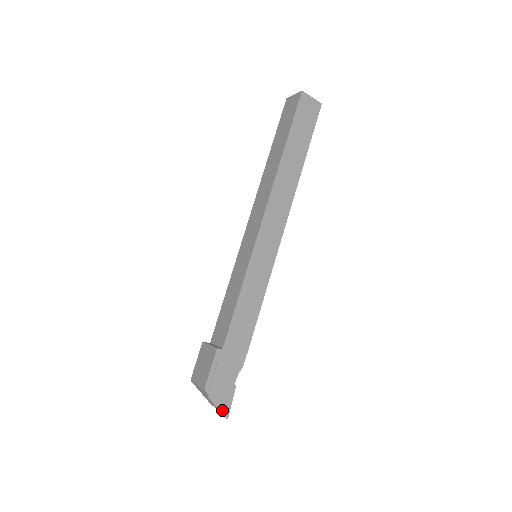
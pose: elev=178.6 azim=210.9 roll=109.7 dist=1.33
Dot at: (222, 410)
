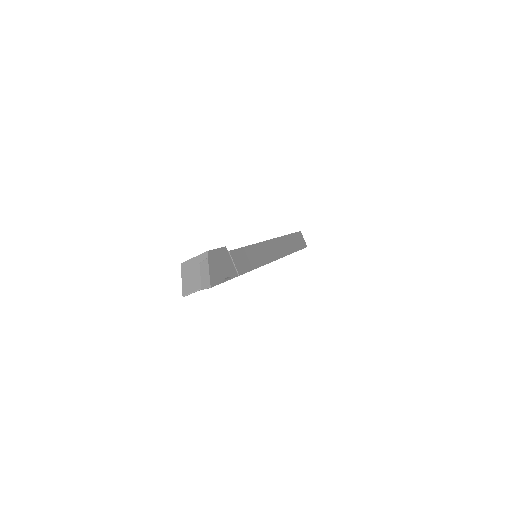
Dot at: (211, 277)
